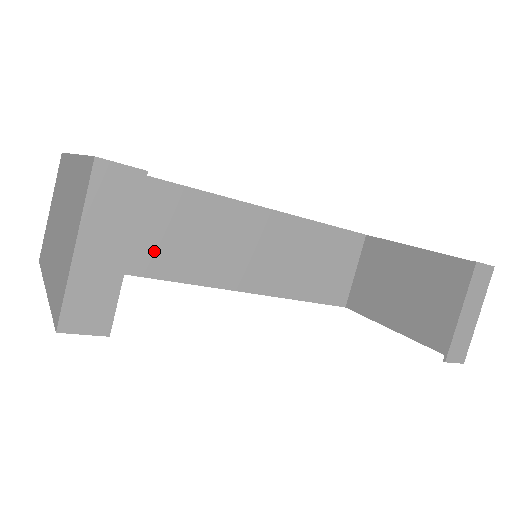
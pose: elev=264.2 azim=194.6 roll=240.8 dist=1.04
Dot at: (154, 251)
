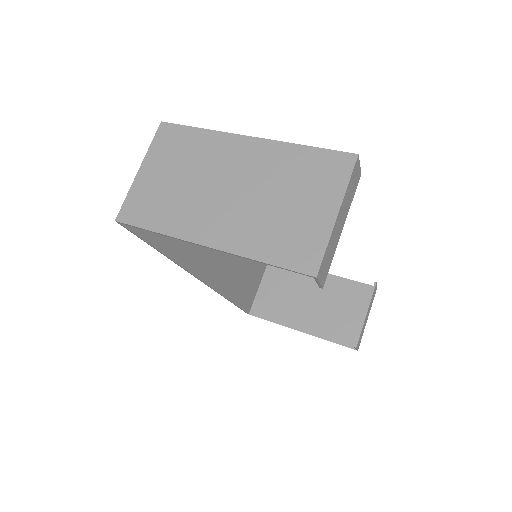
Dot at: occluded
